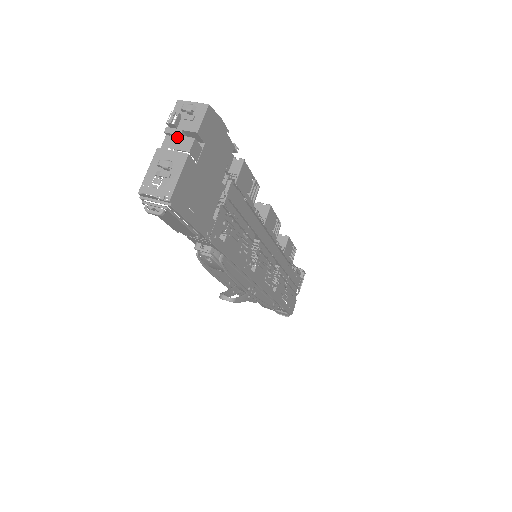
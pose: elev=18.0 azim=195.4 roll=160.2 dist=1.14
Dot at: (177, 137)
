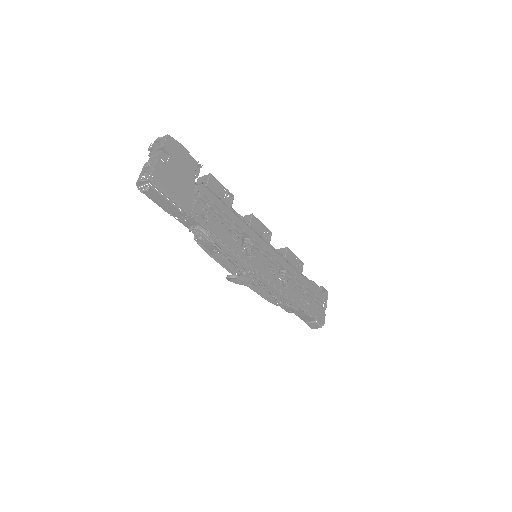
Dot at: (153, 154)
